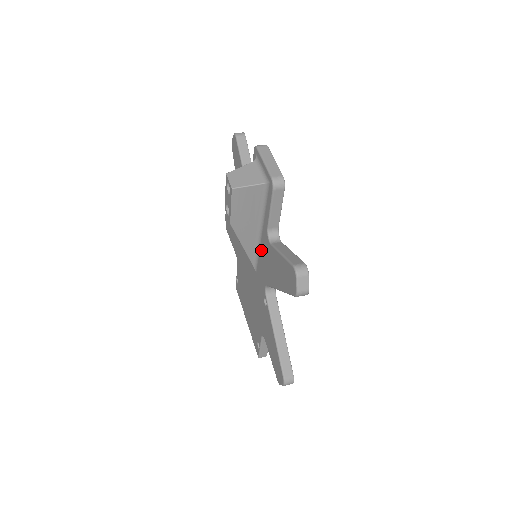
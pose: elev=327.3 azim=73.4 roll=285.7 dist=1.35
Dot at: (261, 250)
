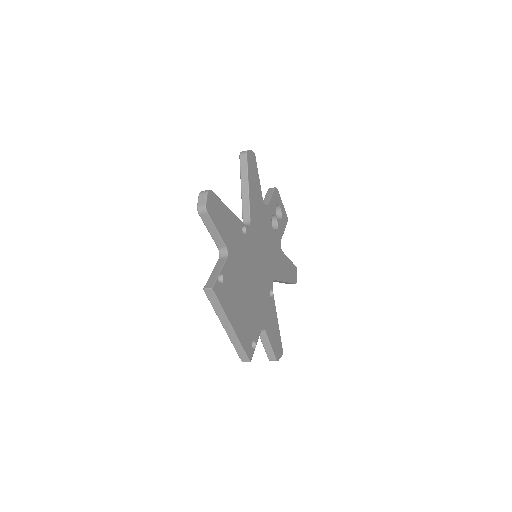
Dot at: occluded
